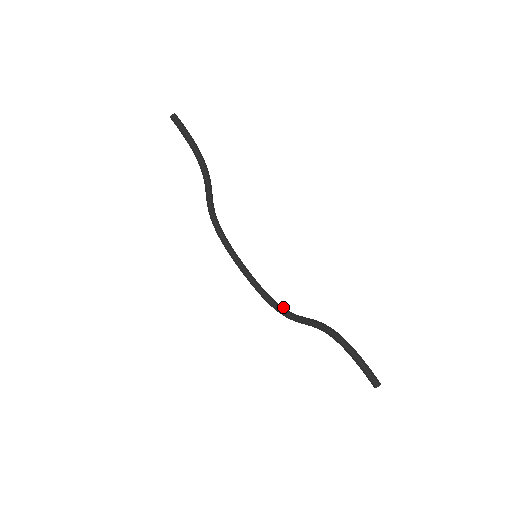
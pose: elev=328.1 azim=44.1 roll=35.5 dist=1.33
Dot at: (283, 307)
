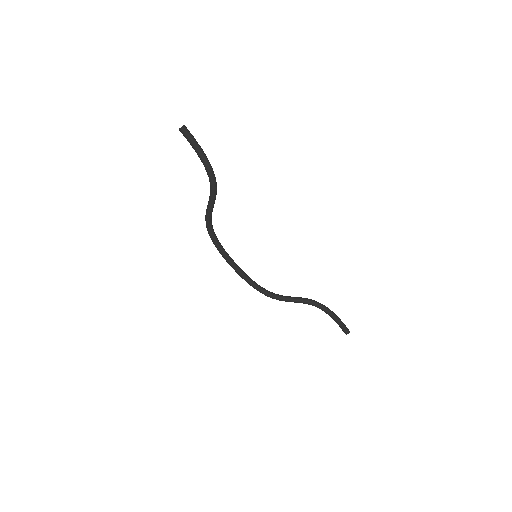
Dot at: (271, 292)
